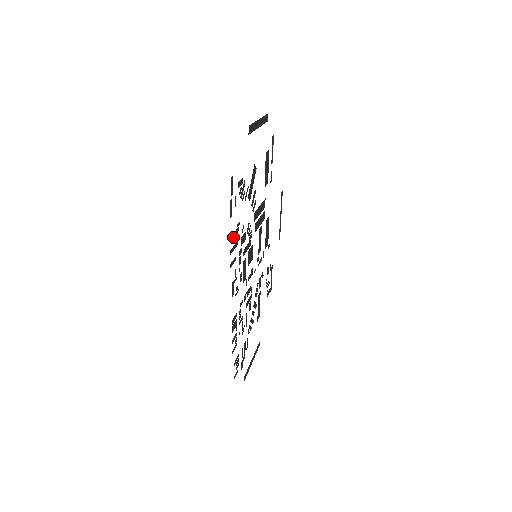
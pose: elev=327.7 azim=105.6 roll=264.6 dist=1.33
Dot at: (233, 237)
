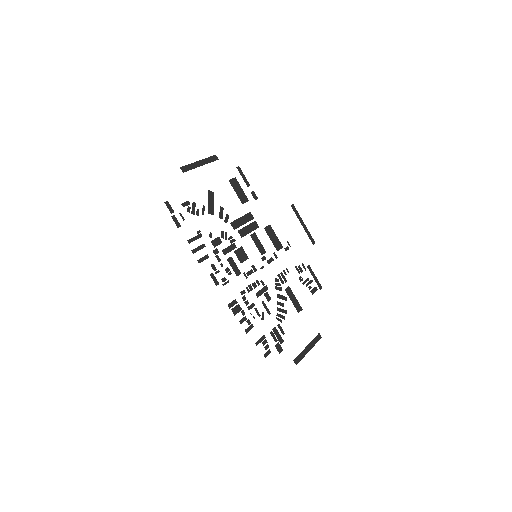
Dot at: occluded
